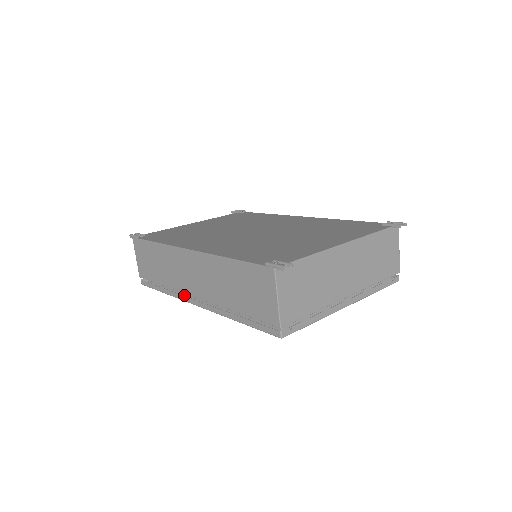
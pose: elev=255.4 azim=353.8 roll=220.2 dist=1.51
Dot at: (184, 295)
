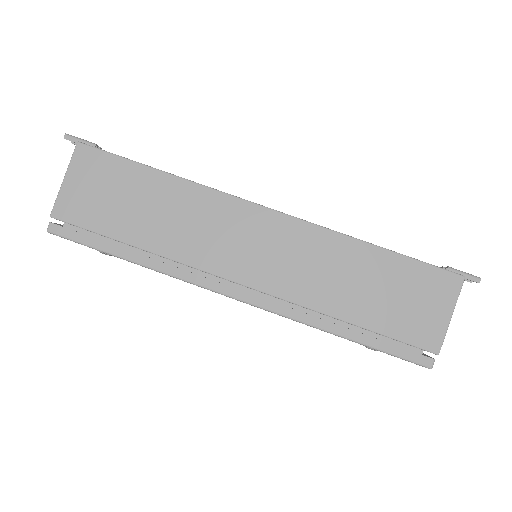
Dot at: (187, 276)
